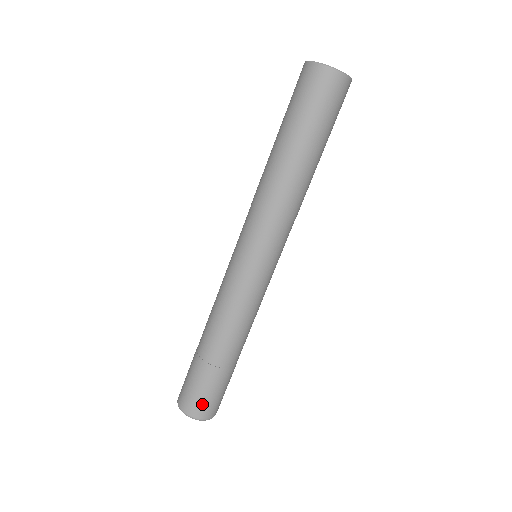
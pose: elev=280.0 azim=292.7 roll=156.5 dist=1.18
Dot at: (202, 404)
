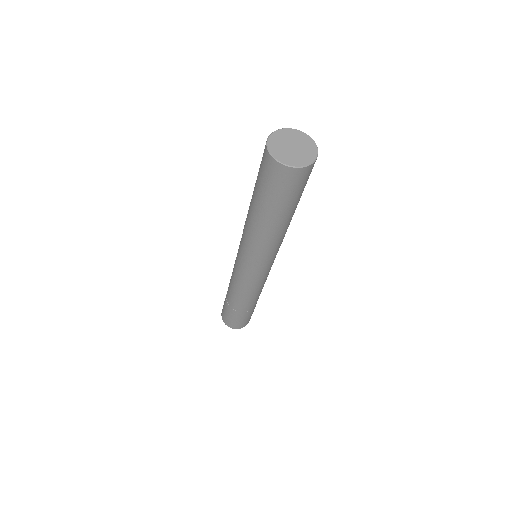
Dot at: (225, 317)
